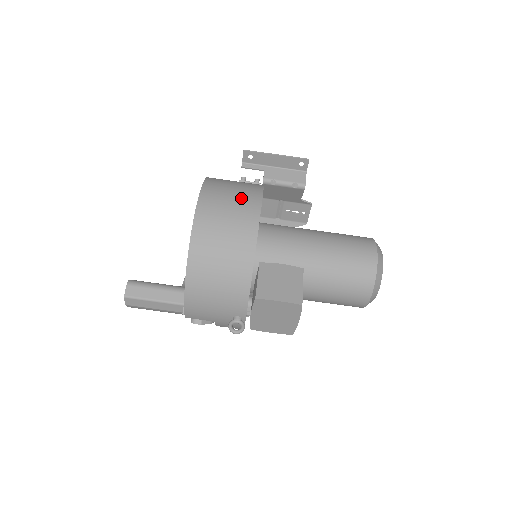
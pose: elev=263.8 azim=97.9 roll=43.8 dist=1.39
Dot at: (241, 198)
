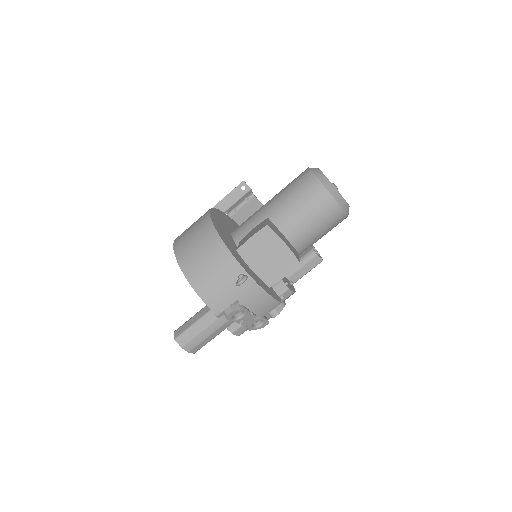
Dot at: occluded
